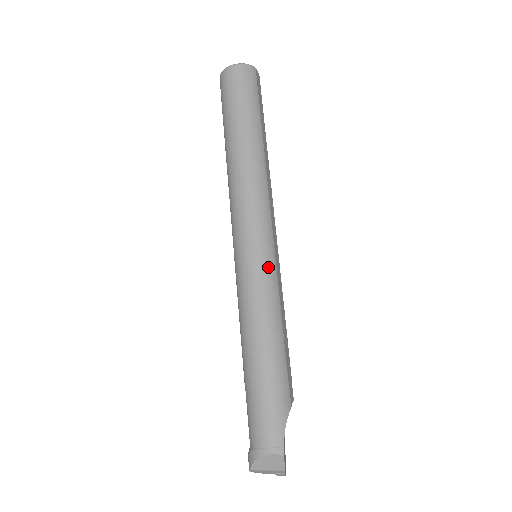
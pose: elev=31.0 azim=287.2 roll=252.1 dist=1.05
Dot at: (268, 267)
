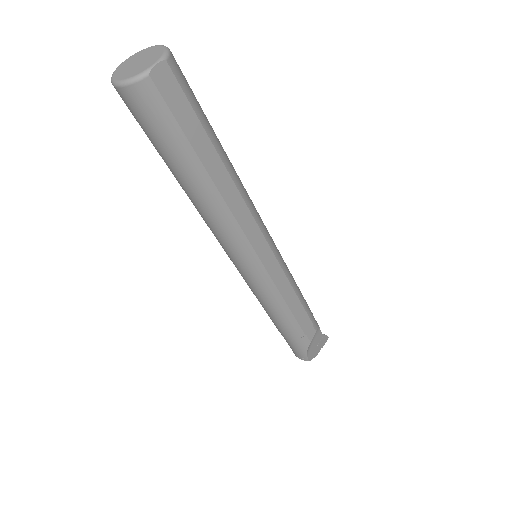
Dot at: (262, 285)
